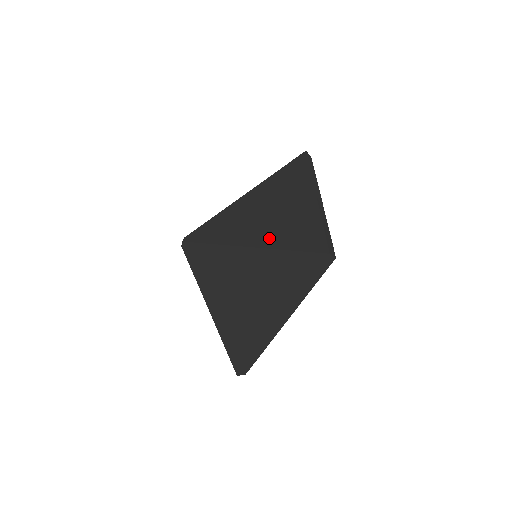
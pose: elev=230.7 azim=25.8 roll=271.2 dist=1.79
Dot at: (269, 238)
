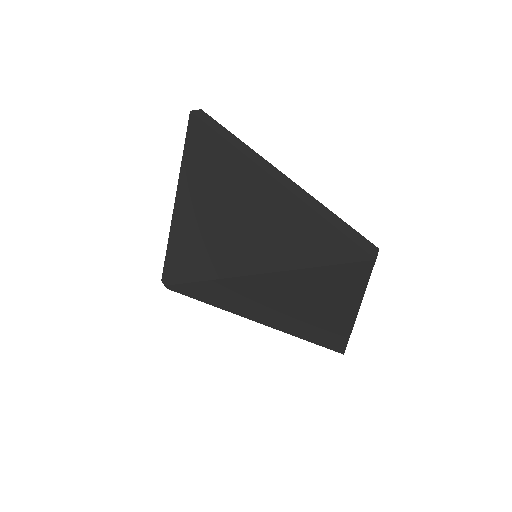
Dot at: (269, 257)
